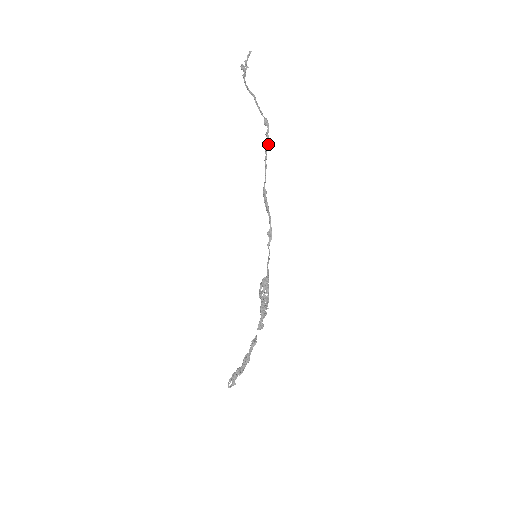
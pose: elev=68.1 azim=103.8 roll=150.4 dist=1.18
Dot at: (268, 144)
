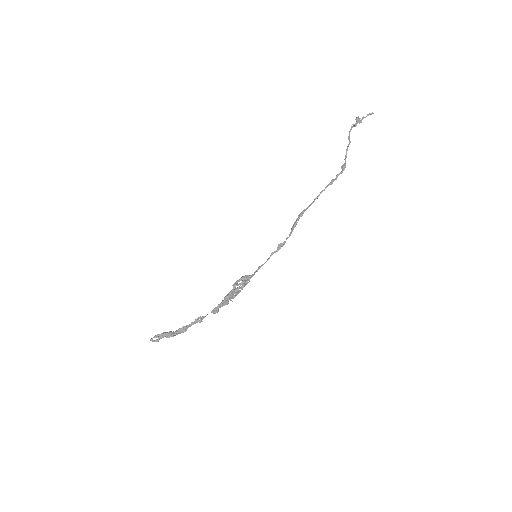
Dot at: occluded
